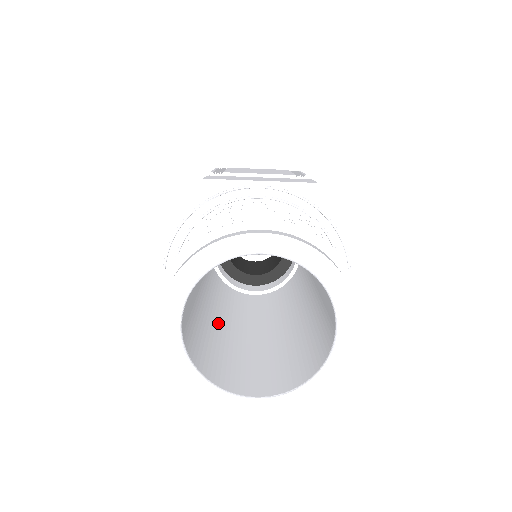
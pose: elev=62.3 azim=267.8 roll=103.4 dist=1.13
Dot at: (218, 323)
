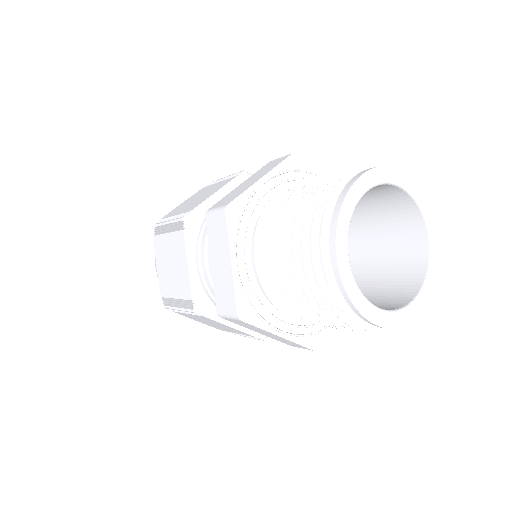
Dot at: occluded
